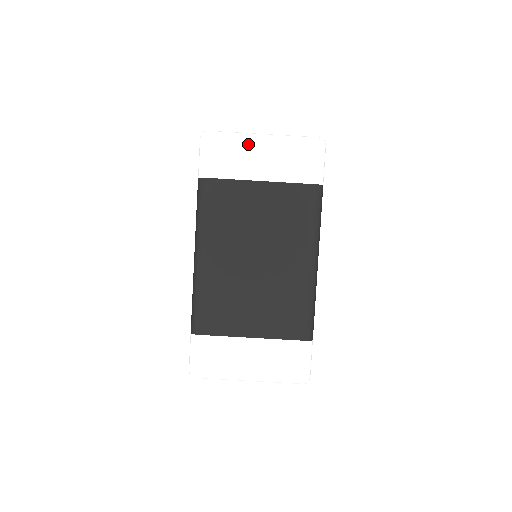
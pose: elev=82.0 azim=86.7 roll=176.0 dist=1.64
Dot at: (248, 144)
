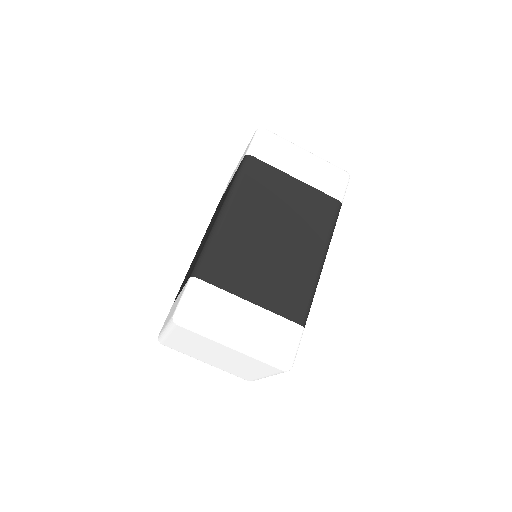
Dot at: (294, 149)
